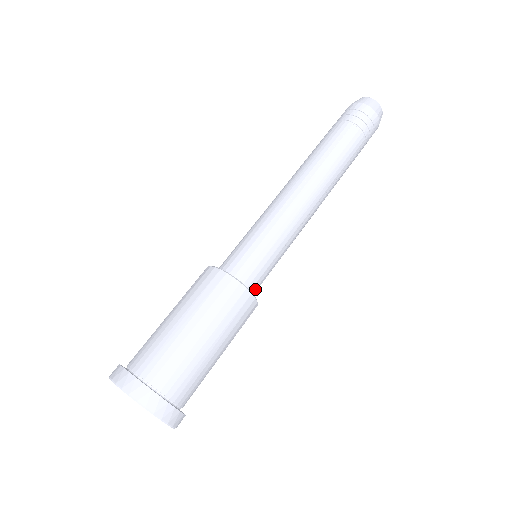
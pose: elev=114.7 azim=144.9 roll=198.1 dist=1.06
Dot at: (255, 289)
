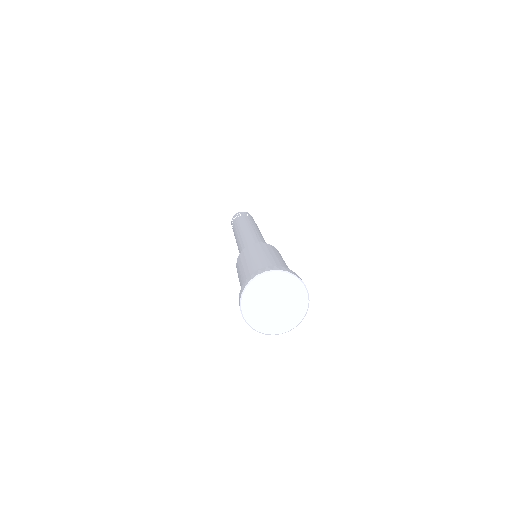
Dot at: occluded
